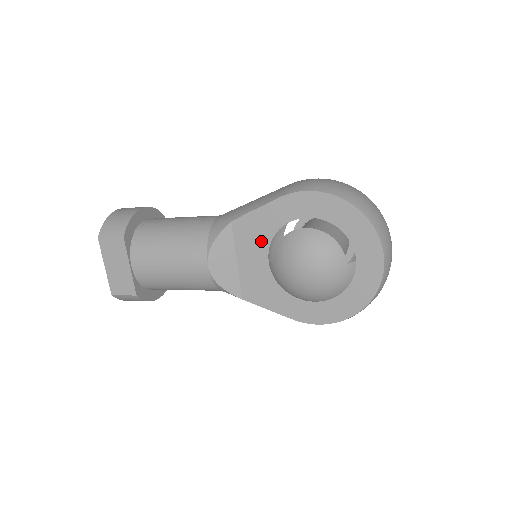
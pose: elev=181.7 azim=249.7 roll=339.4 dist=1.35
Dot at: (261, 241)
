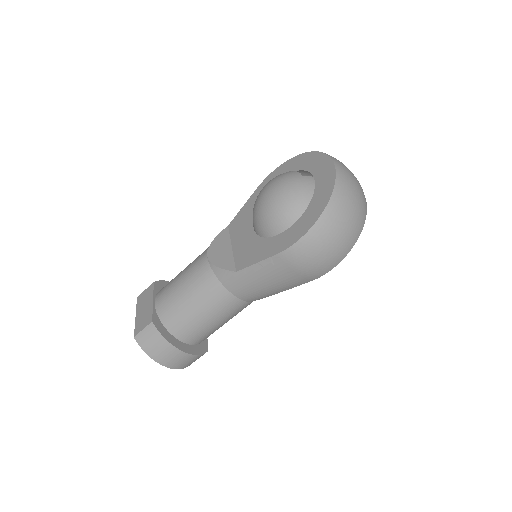
Dot at: (248, 220)
